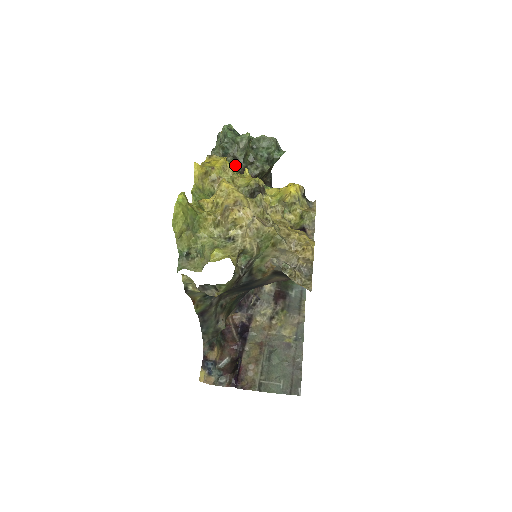
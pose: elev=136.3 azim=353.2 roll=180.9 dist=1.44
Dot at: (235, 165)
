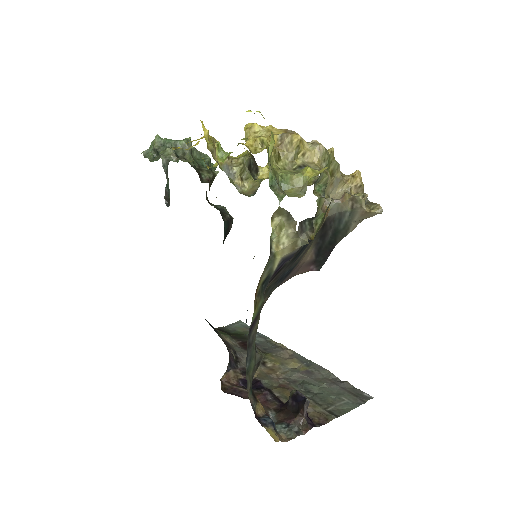
Dot at: occluded
